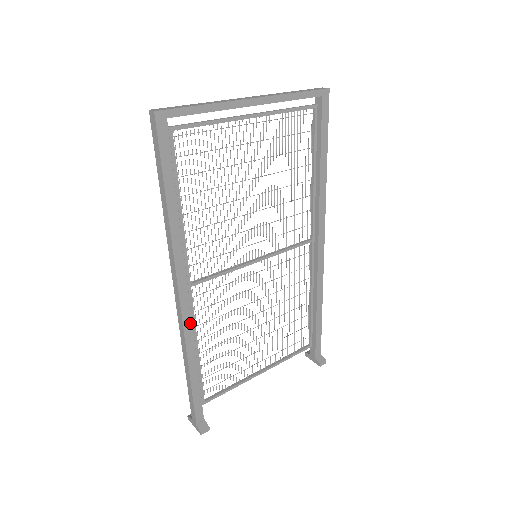
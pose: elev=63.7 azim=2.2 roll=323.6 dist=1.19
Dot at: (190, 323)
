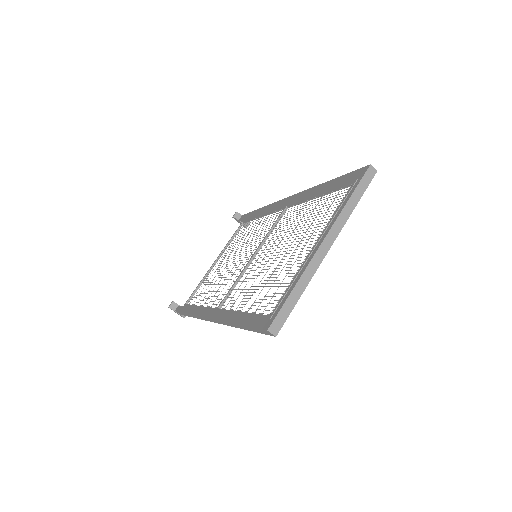
Dot at: occluded
